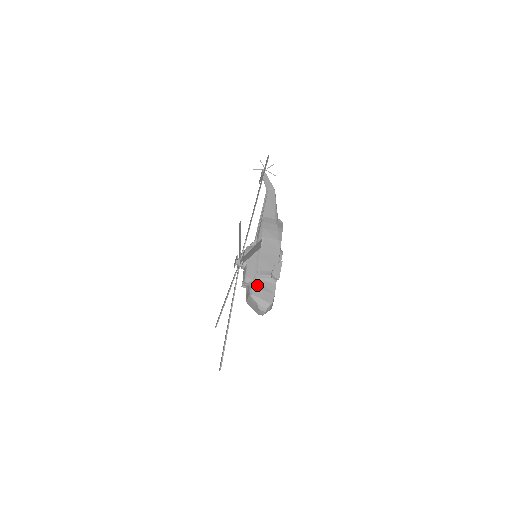
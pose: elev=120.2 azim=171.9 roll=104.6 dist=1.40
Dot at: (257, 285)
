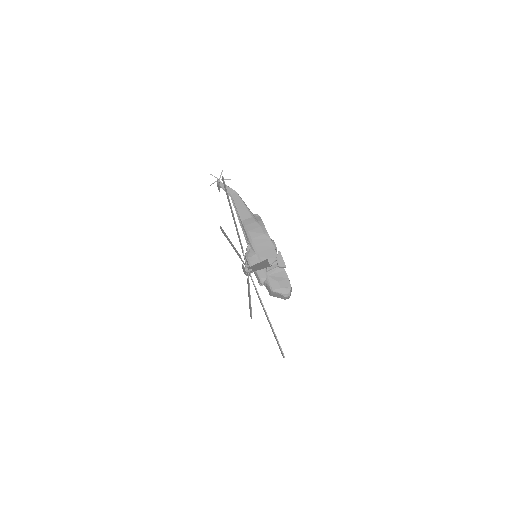
Dot at: (272, 280)
